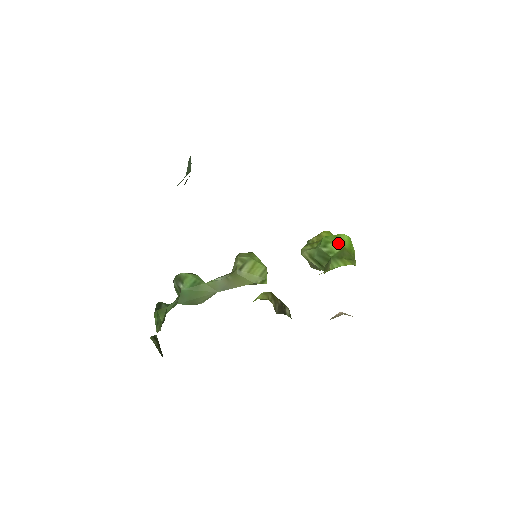
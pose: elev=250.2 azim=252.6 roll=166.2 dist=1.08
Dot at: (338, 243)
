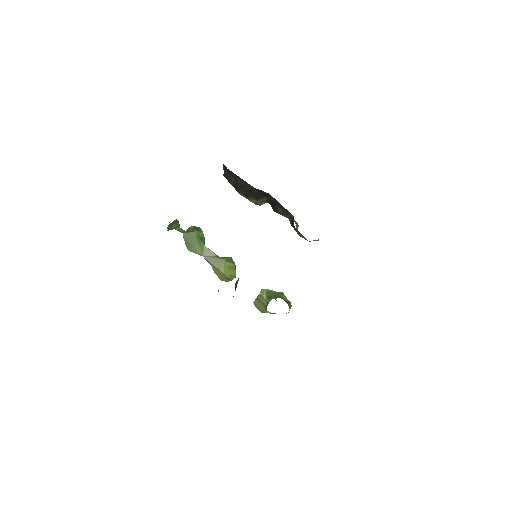
Dot at: occluded
